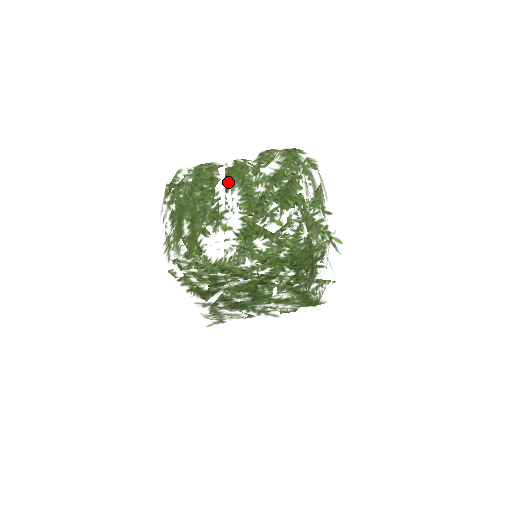
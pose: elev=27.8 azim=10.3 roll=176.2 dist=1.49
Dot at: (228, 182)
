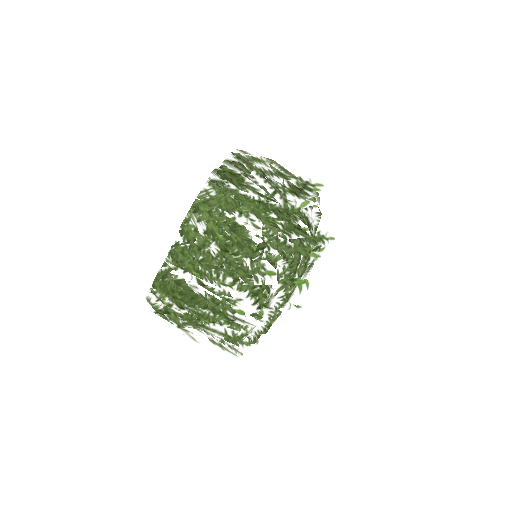
Dot at: (193, 277)
